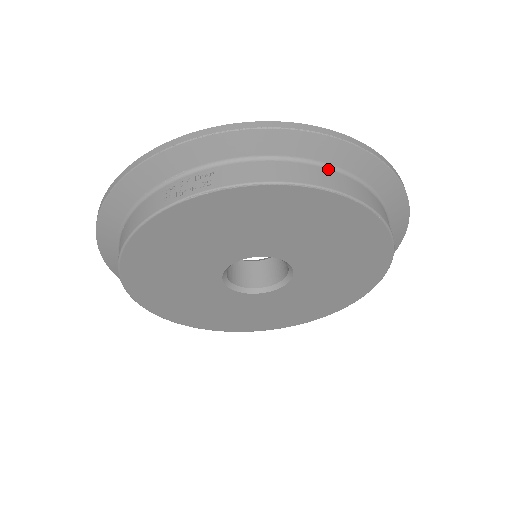
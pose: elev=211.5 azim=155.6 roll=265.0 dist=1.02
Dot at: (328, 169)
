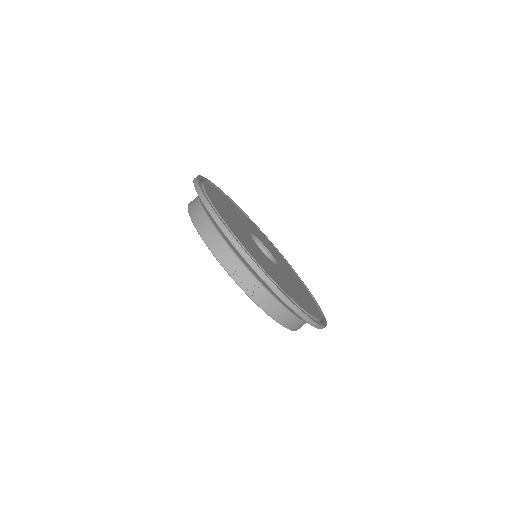
Dot at: (300, 320)
